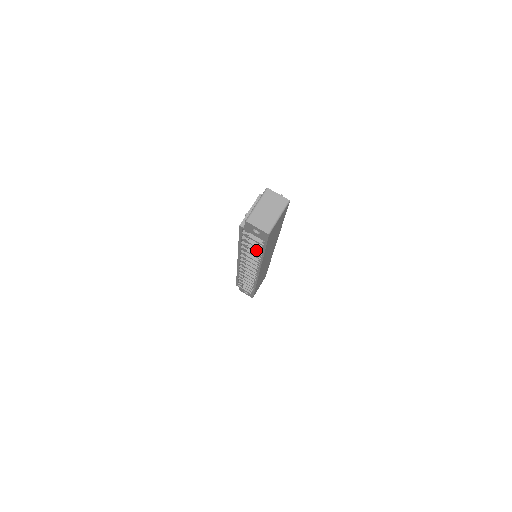
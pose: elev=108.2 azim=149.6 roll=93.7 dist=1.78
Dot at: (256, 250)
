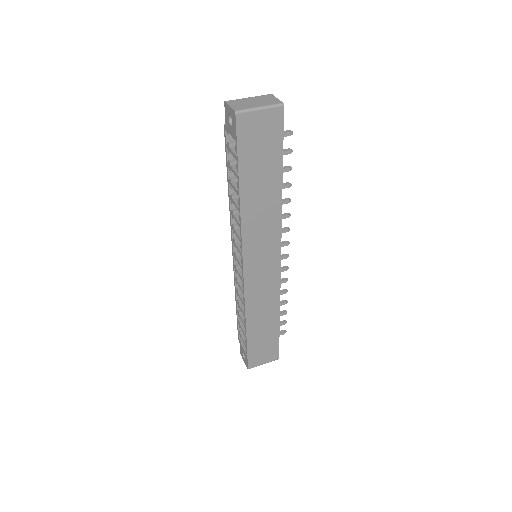
Dot at: (237, 188)
